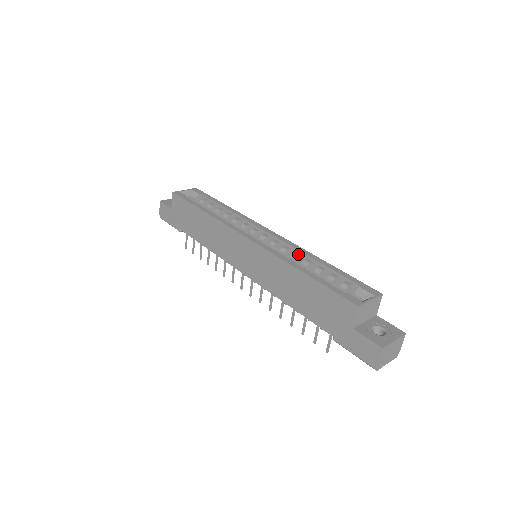
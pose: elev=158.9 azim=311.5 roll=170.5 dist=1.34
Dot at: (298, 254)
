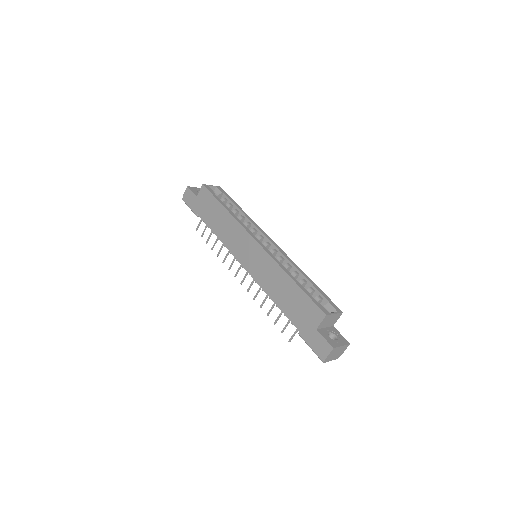
Dot at: (290, 265)
